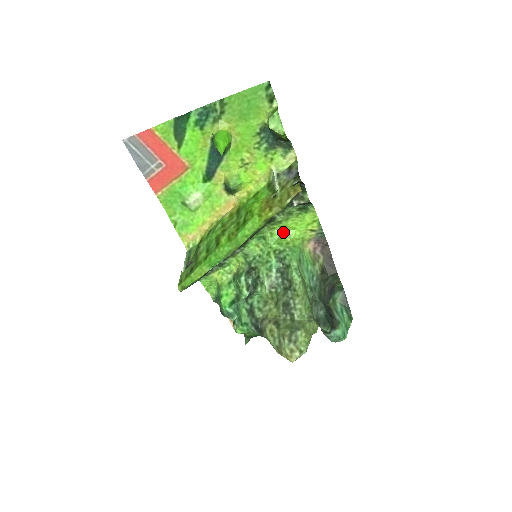
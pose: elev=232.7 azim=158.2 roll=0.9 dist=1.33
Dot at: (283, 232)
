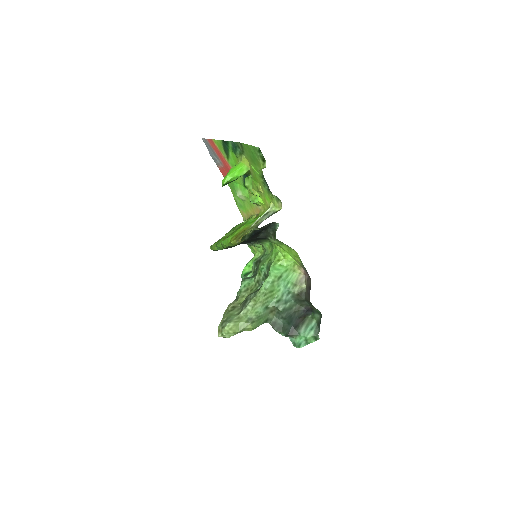
Dot at: (281, 250)
